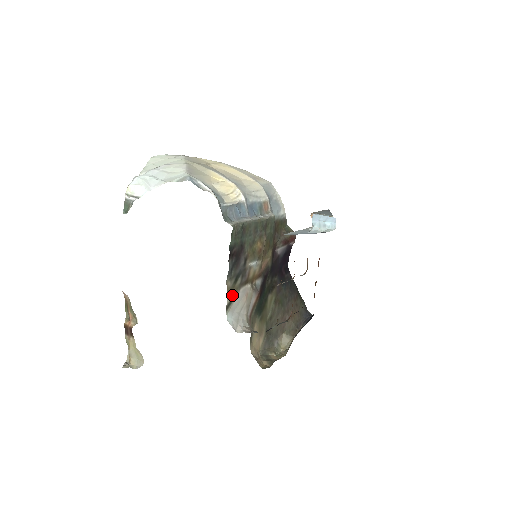
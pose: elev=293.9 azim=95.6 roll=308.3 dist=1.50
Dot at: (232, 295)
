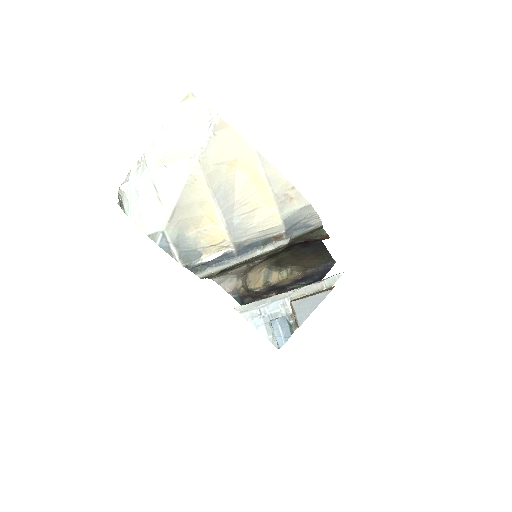
Dot at: (216, 276)
